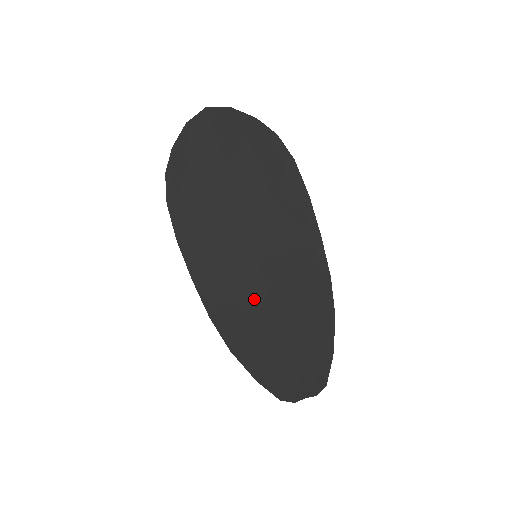
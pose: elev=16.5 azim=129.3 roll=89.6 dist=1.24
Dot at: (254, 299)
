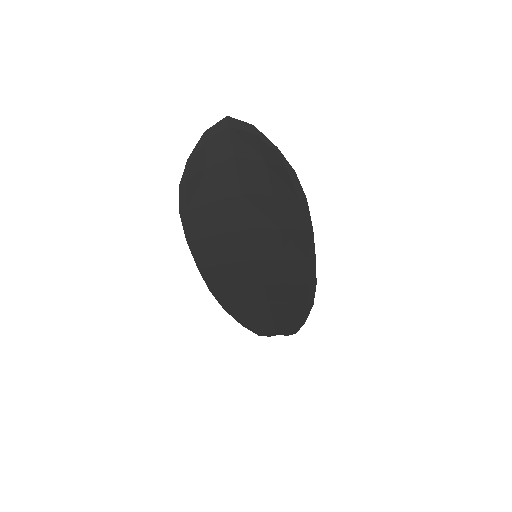
Dot at: (249, 284)
